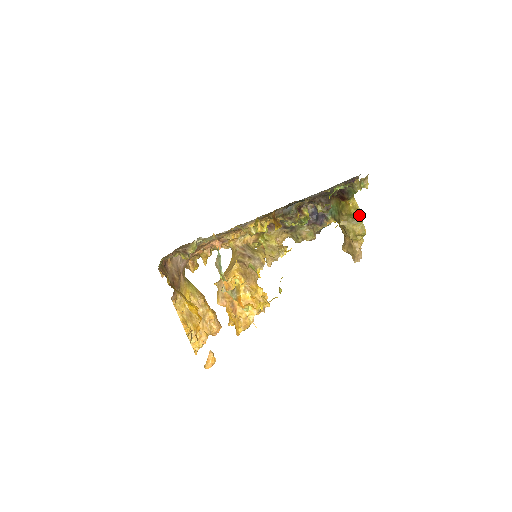
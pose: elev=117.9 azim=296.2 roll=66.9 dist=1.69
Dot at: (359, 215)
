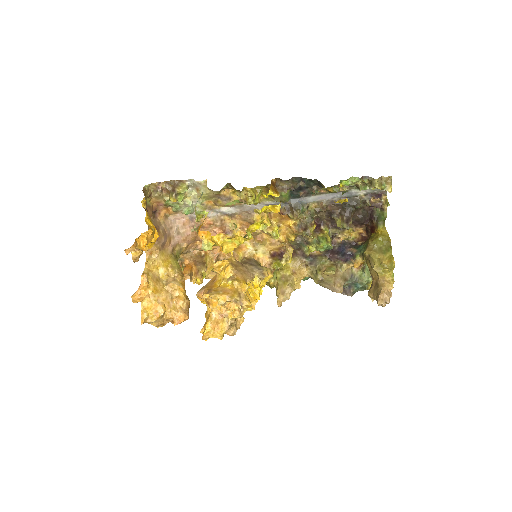
Dot at: (388, 243)
